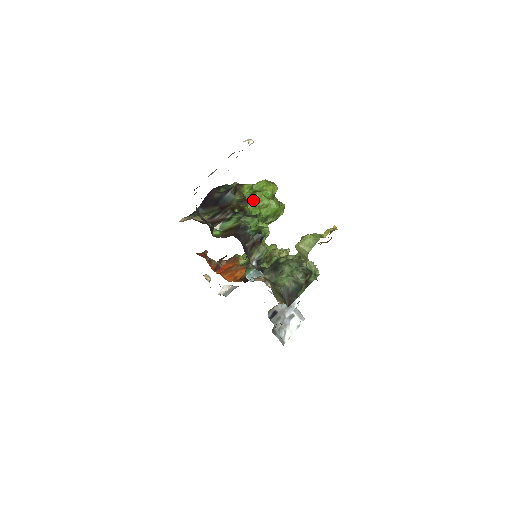
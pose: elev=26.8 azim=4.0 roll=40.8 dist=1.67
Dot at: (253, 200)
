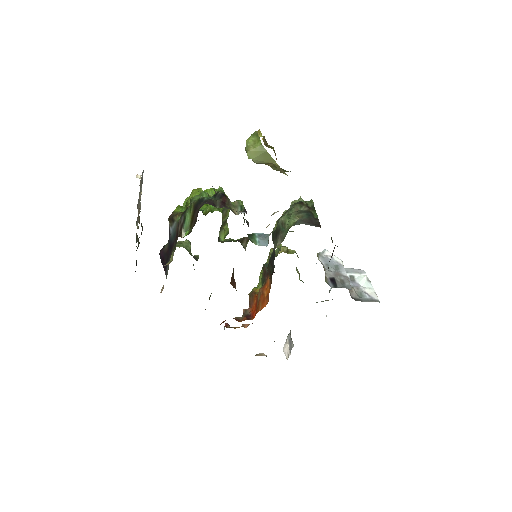
Dot at: occluded
